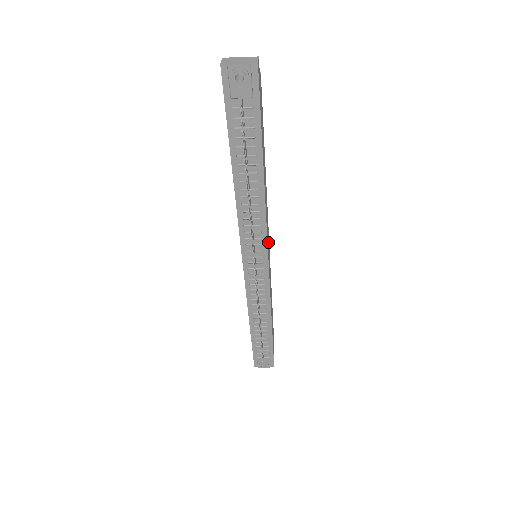
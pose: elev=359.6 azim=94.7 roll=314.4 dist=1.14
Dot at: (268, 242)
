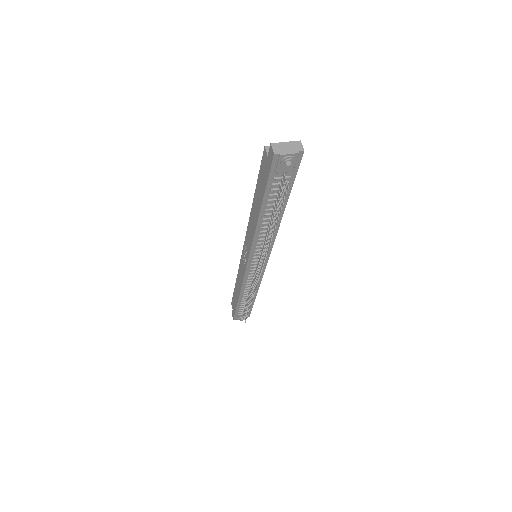
Dot at: occluded
